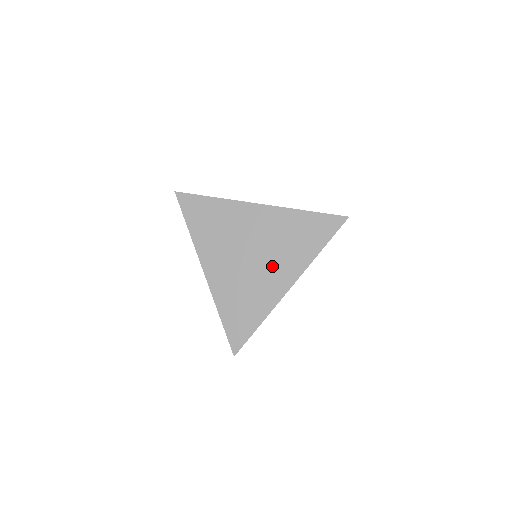
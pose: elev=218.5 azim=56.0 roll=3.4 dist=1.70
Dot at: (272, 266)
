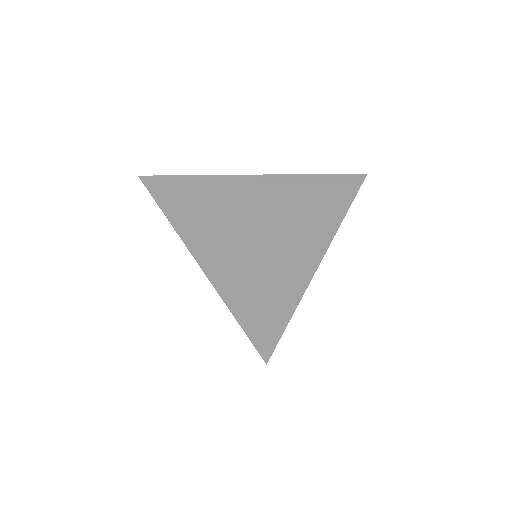
Dot at: (291, 234)
